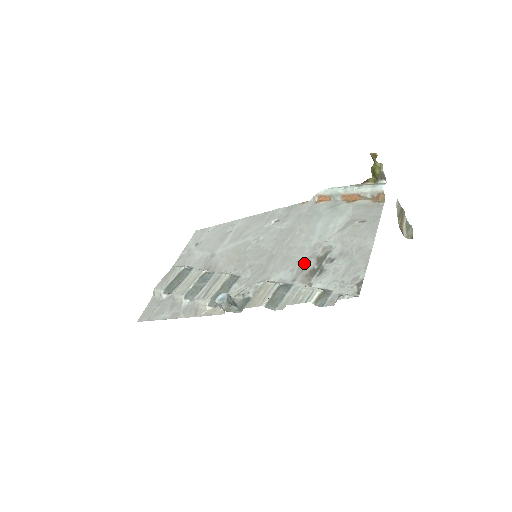
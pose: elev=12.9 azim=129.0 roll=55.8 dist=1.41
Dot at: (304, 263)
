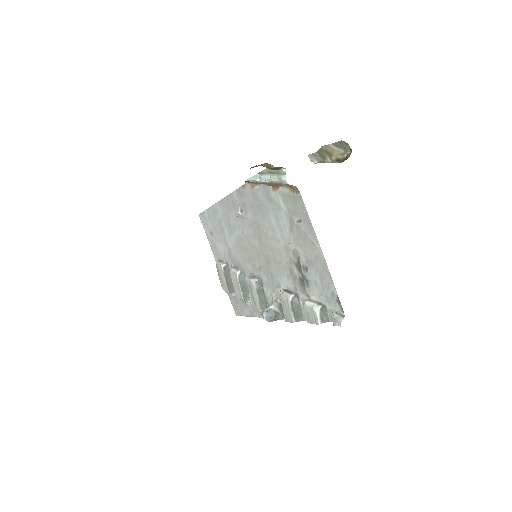
Dot at: (291, 270)
